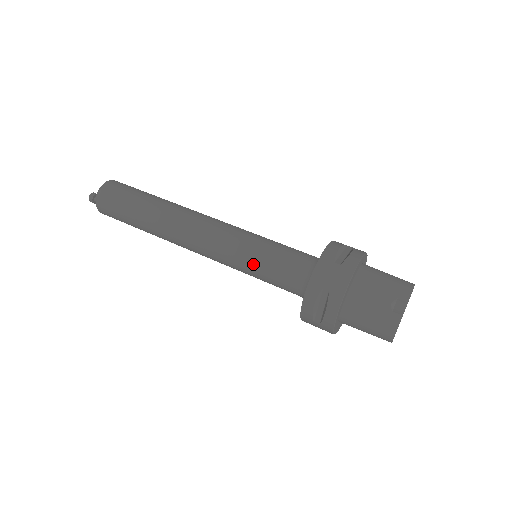
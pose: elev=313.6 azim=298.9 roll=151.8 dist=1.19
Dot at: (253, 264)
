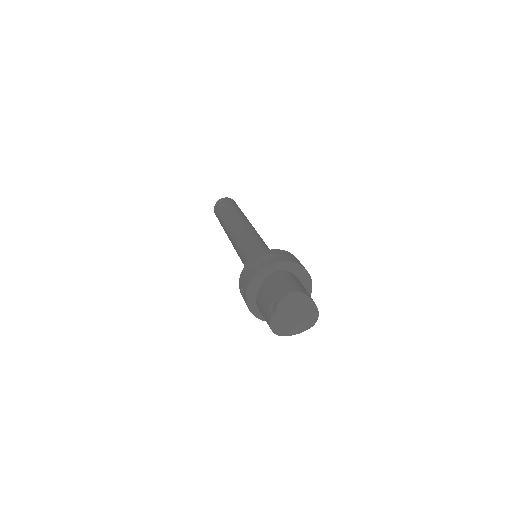
Dot at: (243, 263)
